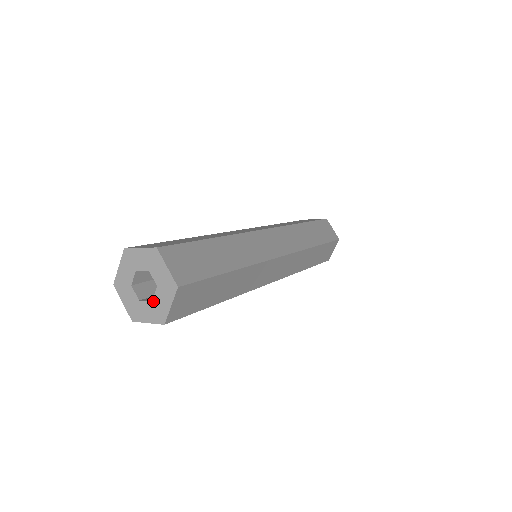
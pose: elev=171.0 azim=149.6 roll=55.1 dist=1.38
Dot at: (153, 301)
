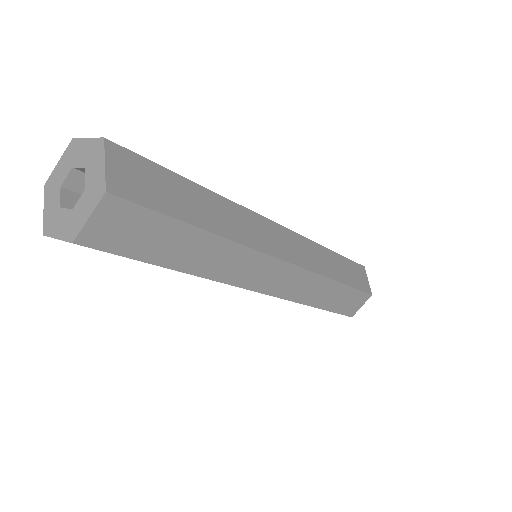
Dot at: (73, 209)
